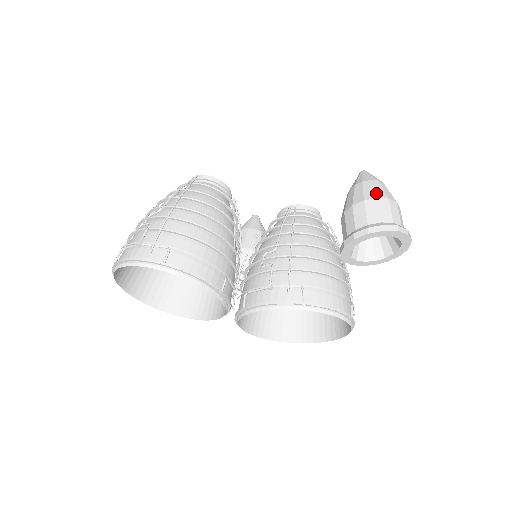
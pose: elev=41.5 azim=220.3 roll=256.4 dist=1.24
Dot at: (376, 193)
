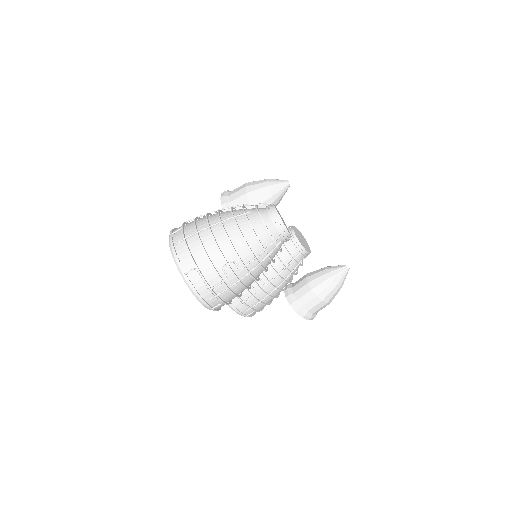
Dot at: (331, 299)
